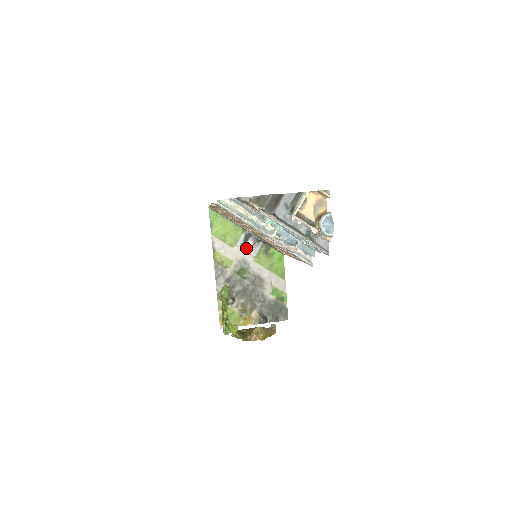
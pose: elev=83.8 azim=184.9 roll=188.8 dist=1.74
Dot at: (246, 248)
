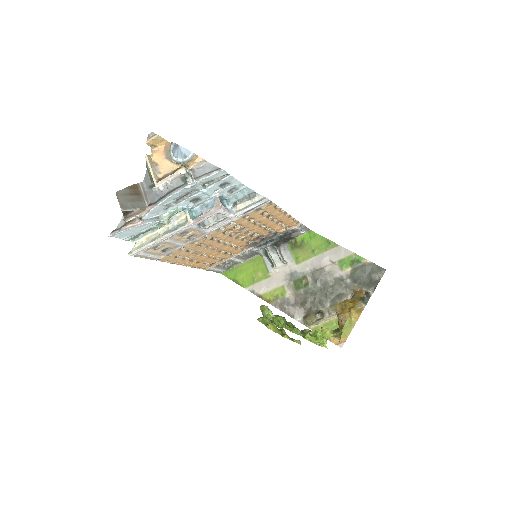
Dot at: (278, 264)
